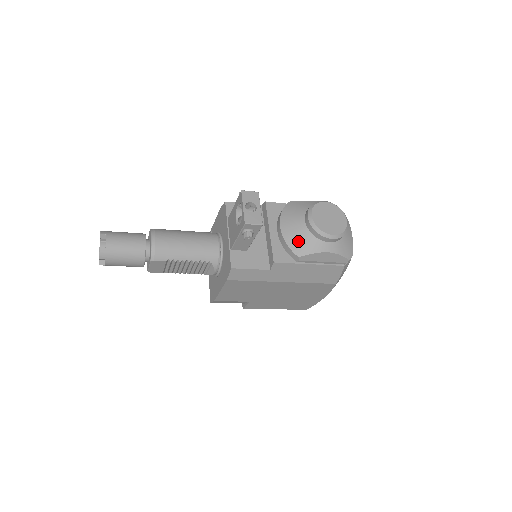
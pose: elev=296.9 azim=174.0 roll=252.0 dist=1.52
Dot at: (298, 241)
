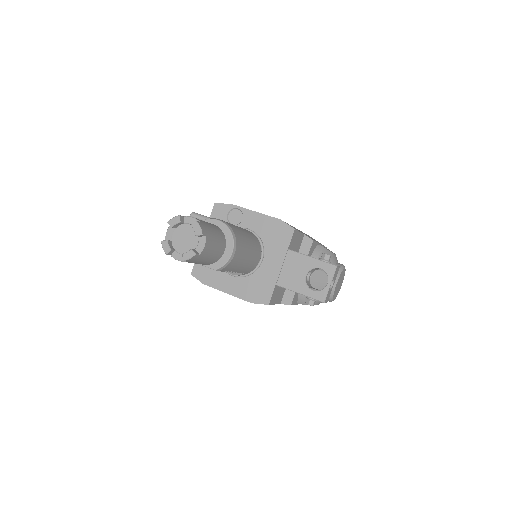
Dot at: occluded
